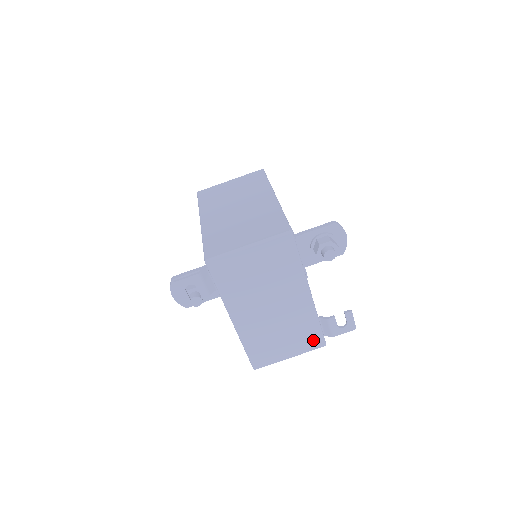
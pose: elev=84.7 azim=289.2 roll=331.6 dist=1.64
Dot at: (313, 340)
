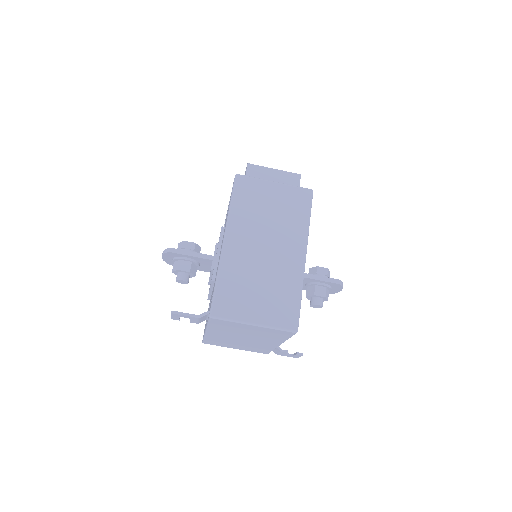
Dot at: (261, 351)
